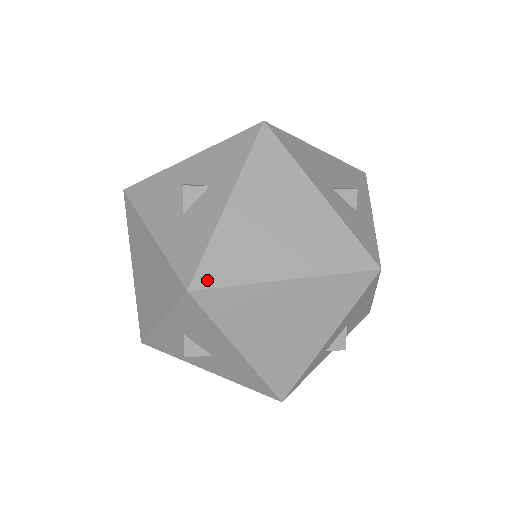
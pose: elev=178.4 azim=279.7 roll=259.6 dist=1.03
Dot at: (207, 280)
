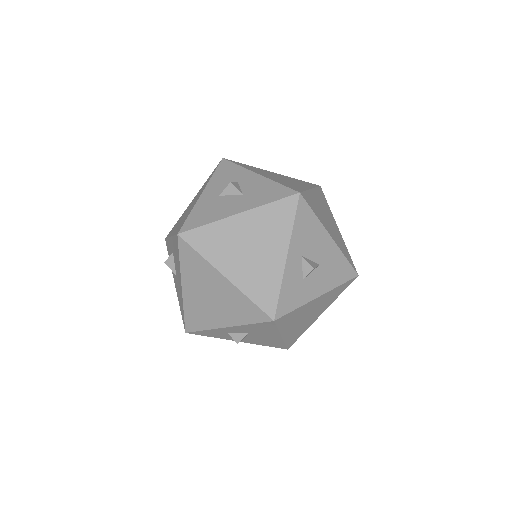
Dot at: (297, 190)
